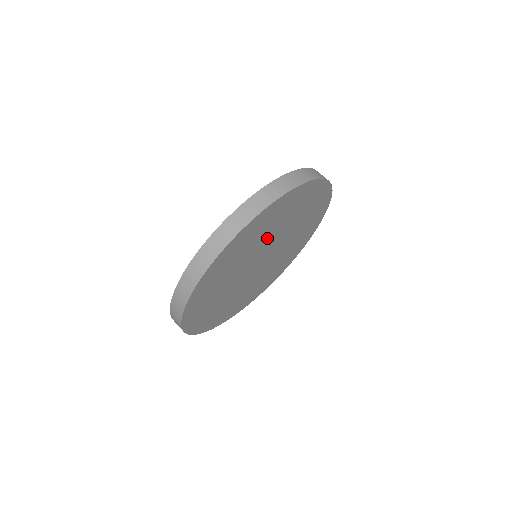
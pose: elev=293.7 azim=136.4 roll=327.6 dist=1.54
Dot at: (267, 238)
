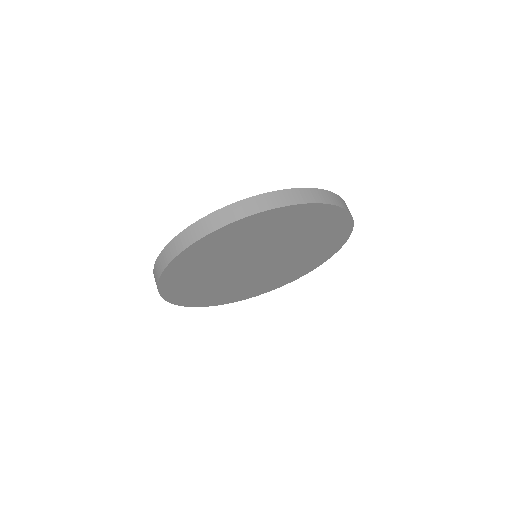
Dot at: (240, 252)
